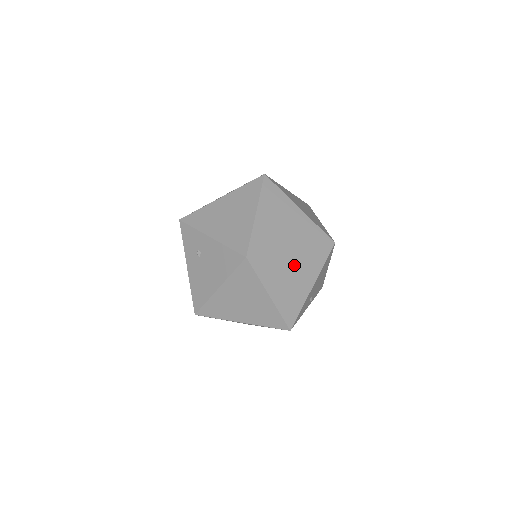
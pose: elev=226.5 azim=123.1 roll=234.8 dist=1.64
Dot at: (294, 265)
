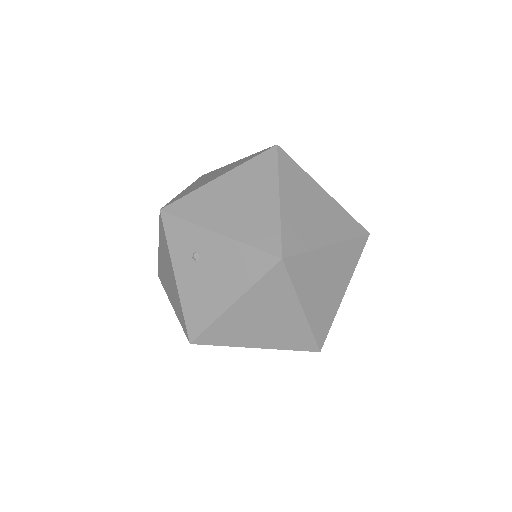
Dot at: (330, 265)
